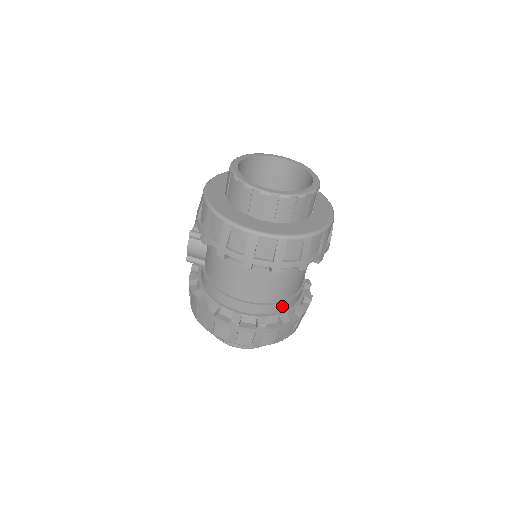
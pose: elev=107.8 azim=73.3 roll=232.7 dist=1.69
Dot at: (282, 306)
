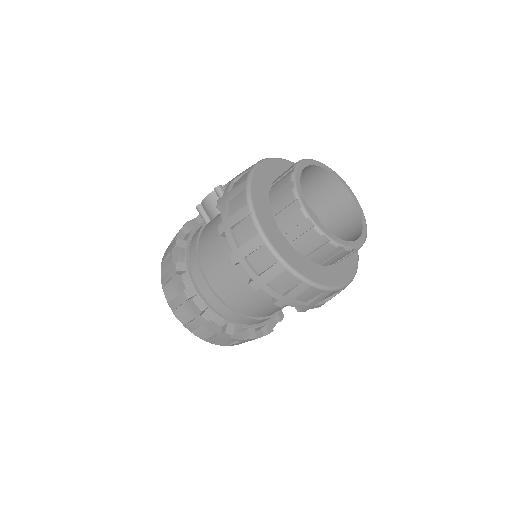
Dot at: (237, 317)
